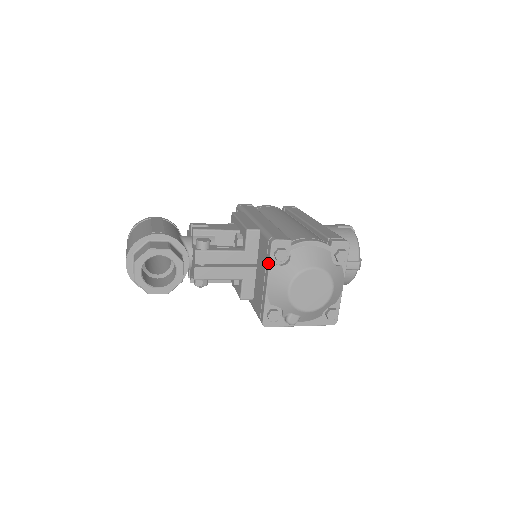
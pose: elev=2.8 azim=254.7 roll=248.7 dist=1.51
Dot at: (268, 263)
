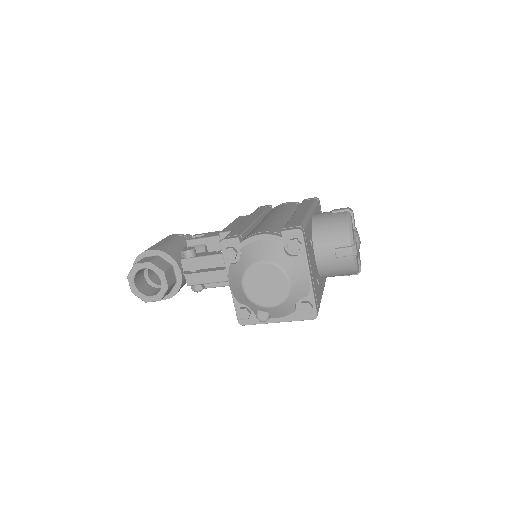
Dot at: (224, 263)
